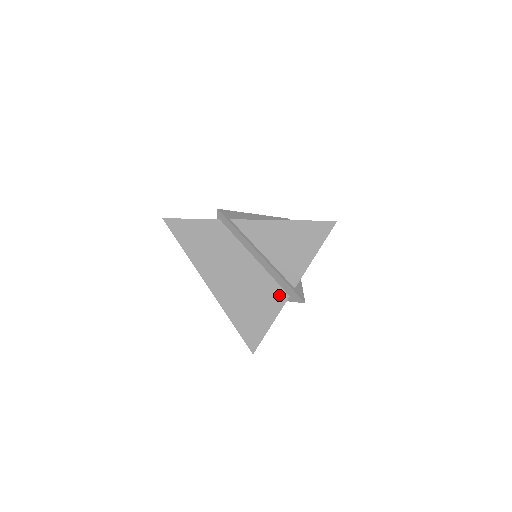
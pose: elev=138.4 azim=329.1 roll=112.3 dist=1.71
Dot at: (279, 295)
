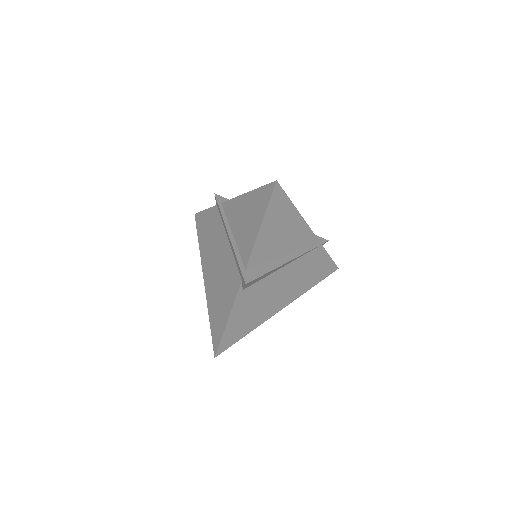
Dot at: (236, 280)
